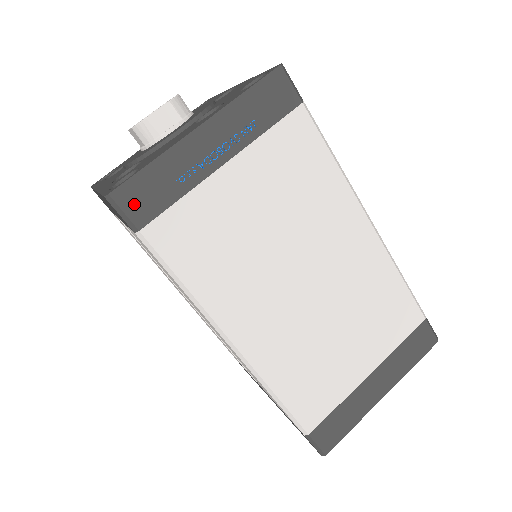
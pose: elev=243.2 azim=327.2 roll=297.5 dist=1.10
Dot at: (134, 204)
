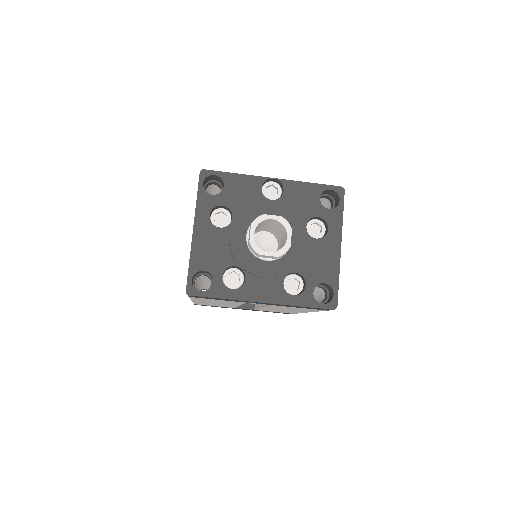
Dot at: occluded
